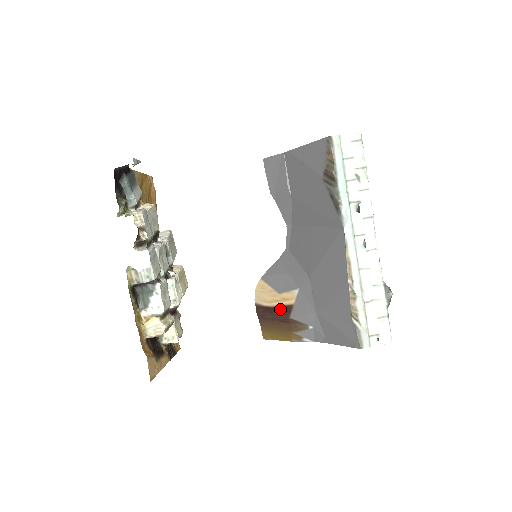
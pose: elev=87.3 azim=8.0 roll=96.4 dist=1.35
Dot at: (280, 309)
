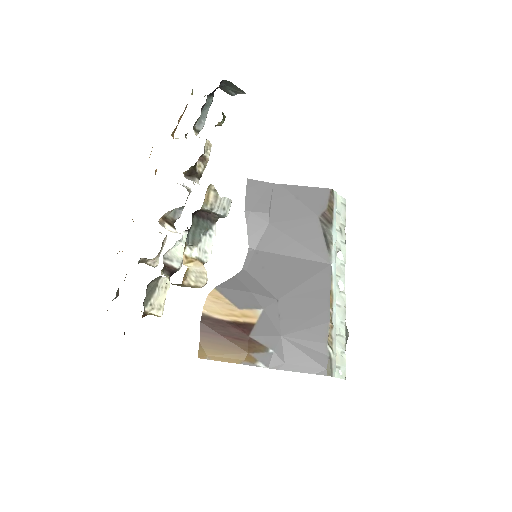
Dot at: (238, 325)
